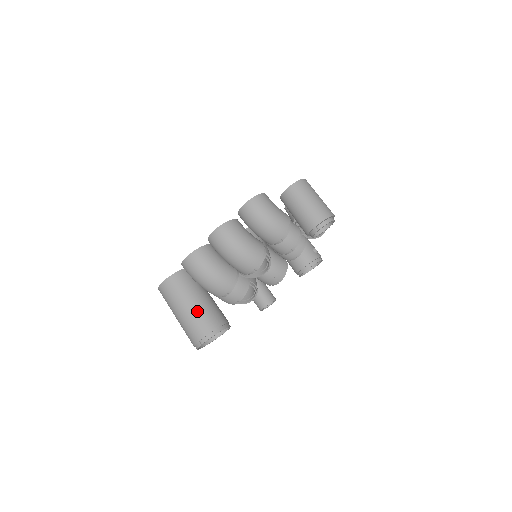
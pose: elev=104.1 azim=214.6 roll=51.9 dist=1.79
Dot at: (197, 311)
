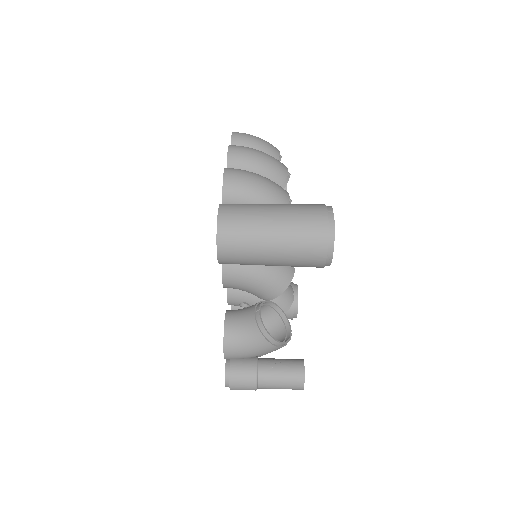
Dot at: (287, 204)
